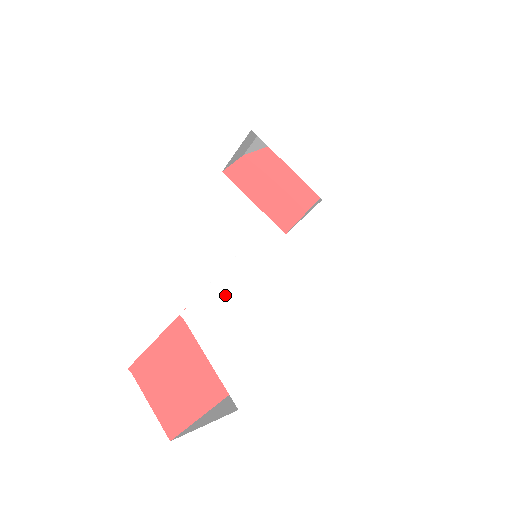
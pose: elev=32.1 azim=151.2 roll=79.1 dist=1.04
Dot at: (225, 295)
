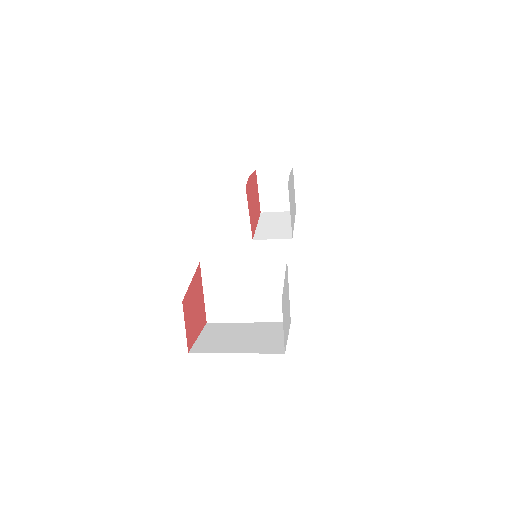
Dot at: occluded
